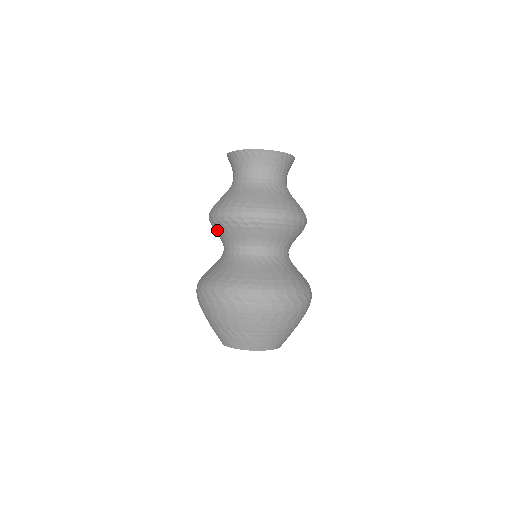
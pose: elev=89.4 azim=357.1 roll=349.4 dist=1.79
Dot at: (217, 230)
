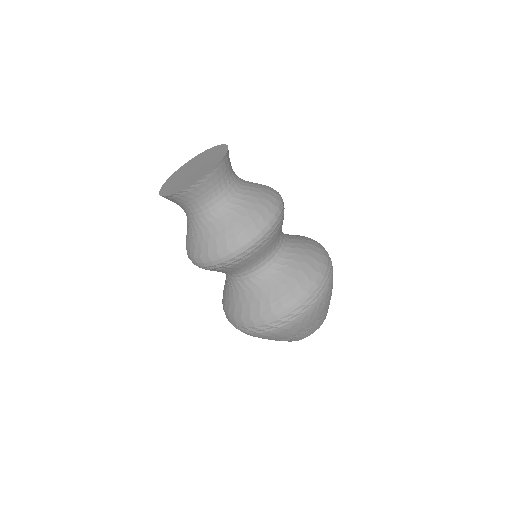
Dot at: (231, 268)
